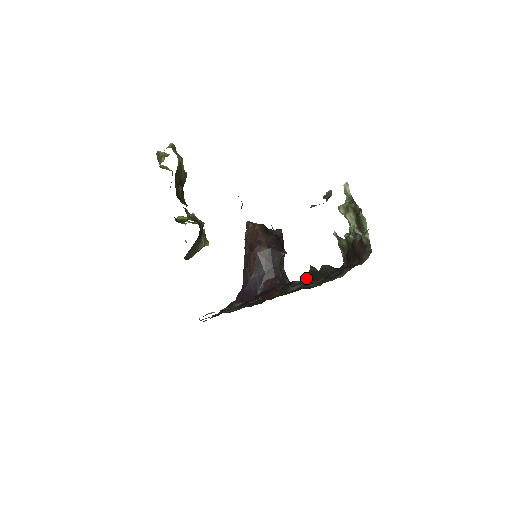
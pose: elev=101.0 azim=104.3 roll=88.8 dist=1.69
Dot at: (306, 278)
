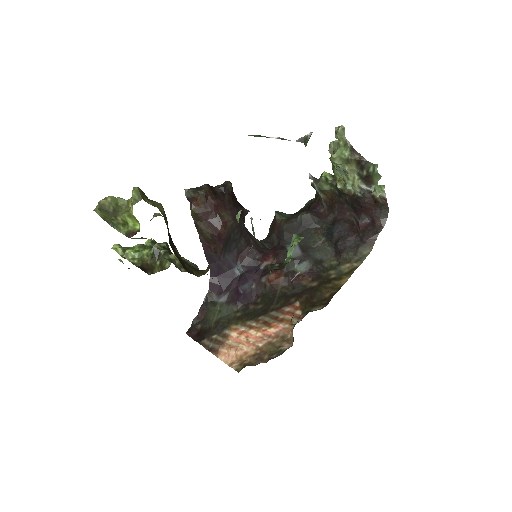
Dot at: (287, 236)
